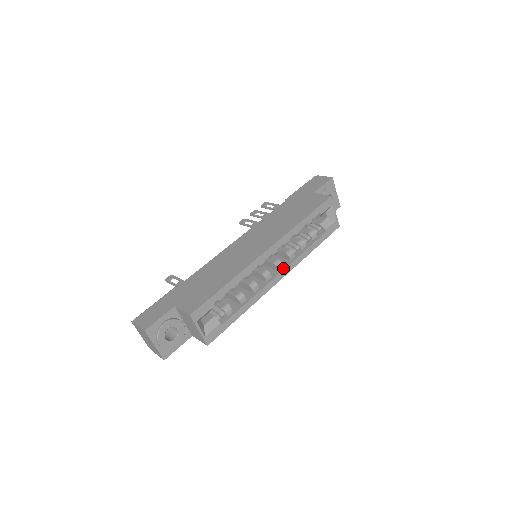
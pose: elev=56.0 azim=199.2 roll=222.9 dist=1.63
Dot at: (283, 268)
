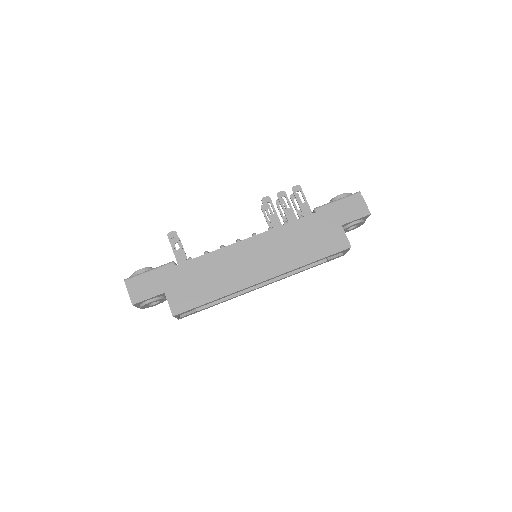
Dot at: (271, 281)
